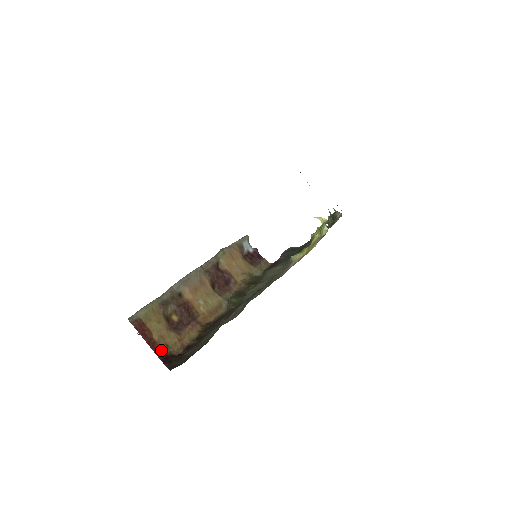
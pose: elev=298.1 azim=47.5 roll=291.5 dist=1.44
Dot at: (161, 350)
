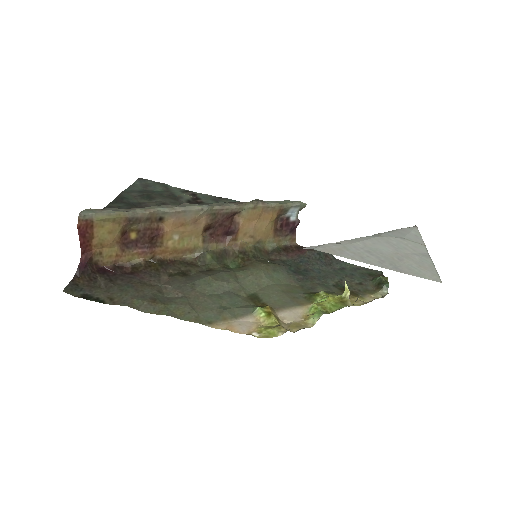
Dot at: (90, 254)
